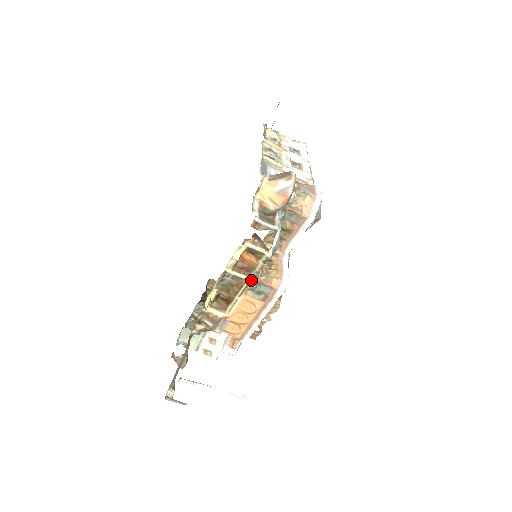
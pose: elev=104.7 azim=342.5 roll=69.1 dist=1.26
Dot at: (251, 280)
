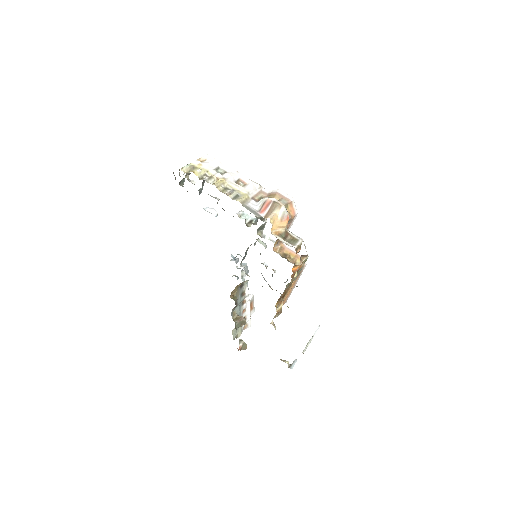
Dot at: (296, 276)
